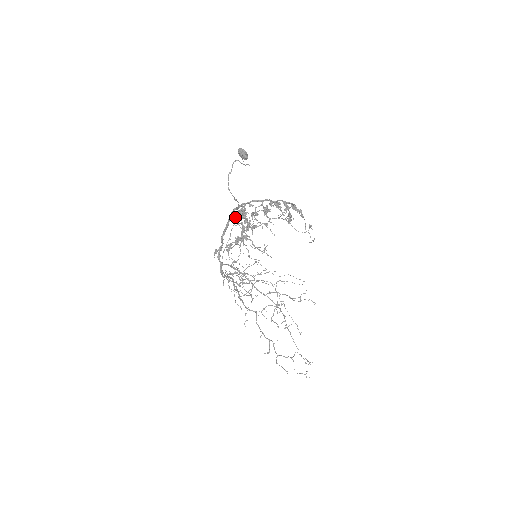
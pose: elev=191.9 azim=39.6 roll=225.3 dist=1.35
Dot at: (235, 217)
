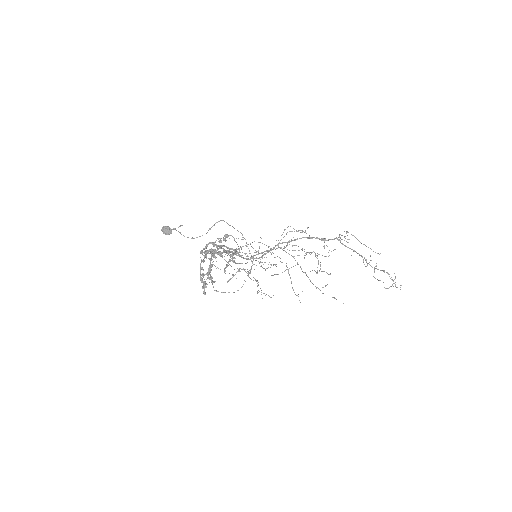
Dot at: (230, 225)
